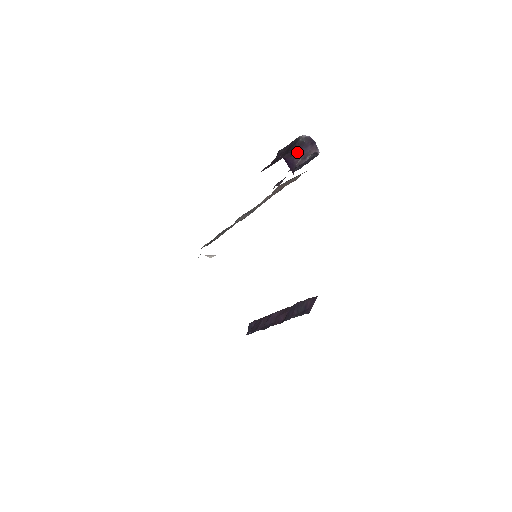
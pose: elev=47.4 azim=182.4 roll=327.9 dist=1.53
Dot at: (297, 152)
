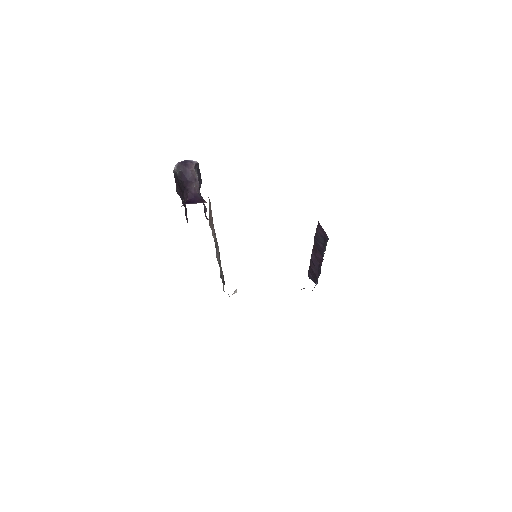
Dot at: (186, 184)
